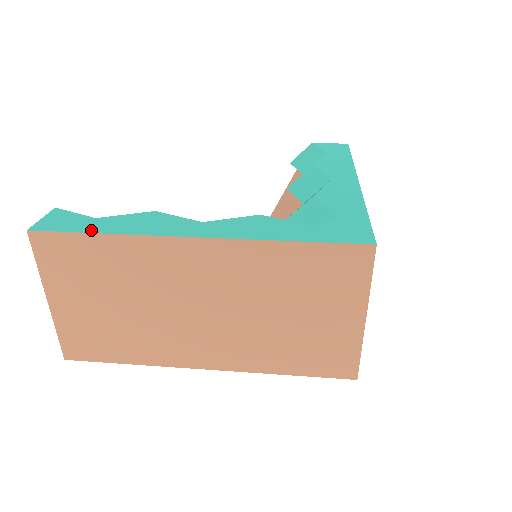
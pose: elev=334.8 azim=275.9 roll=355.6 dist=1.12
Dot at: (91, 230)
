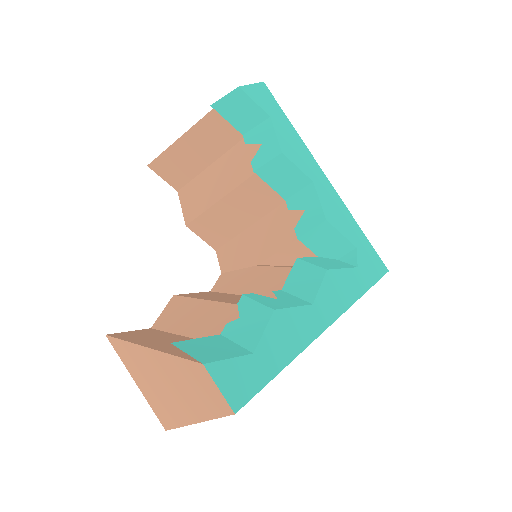
Dot at: (273, 372)
